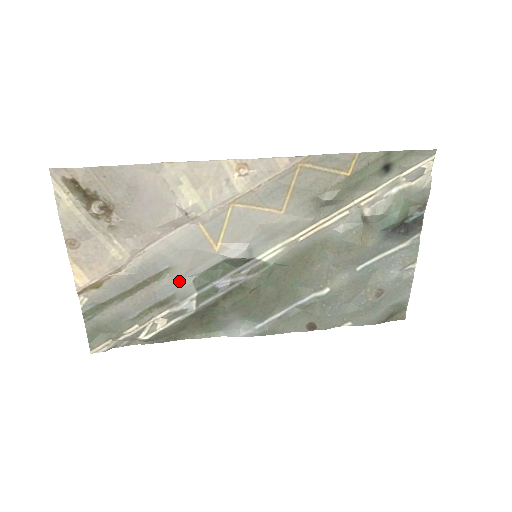
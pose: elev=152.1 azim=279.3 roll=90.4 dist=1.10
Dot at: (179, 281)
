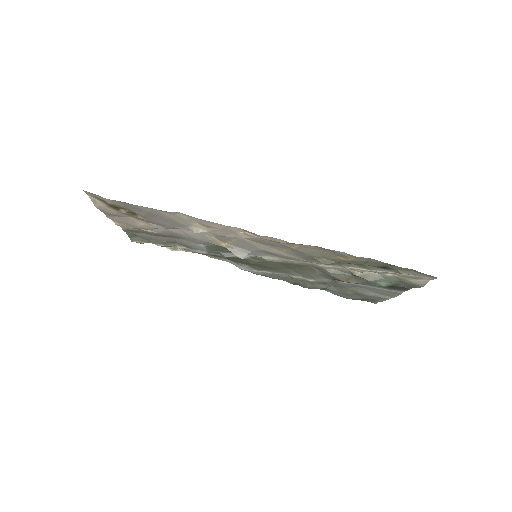
Dot at: (194, 244)
